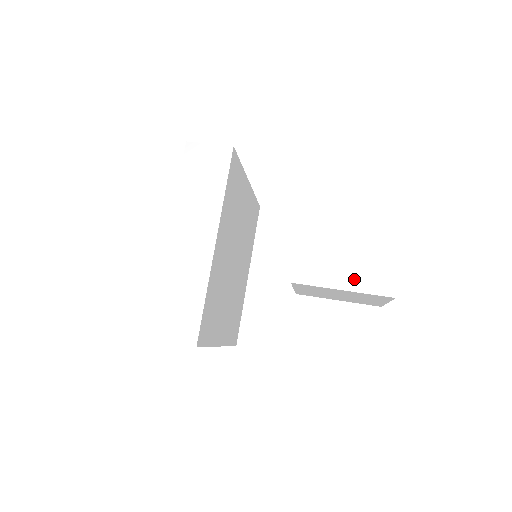
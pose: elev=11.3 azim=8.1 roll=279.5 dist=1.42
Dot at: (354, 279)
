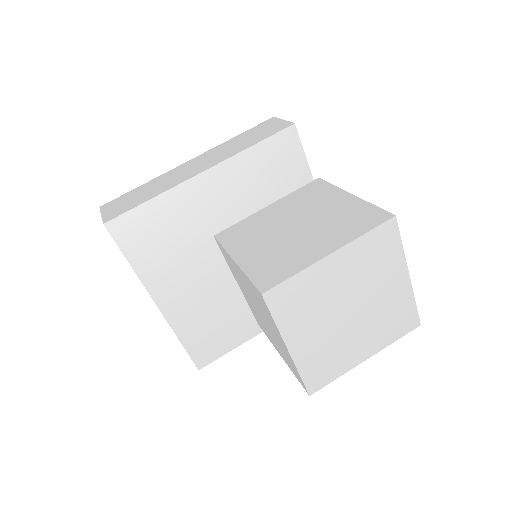
Dot at: (255, 258)
